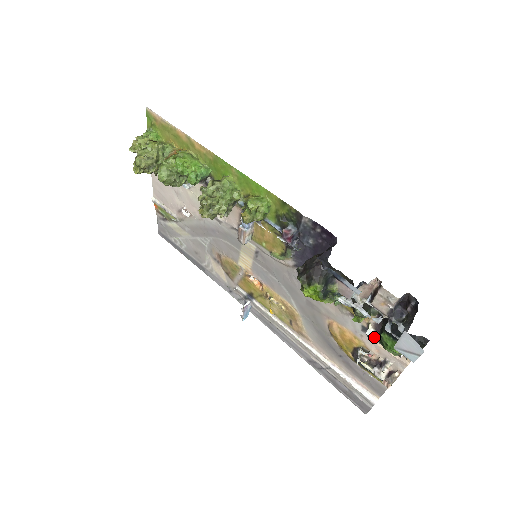
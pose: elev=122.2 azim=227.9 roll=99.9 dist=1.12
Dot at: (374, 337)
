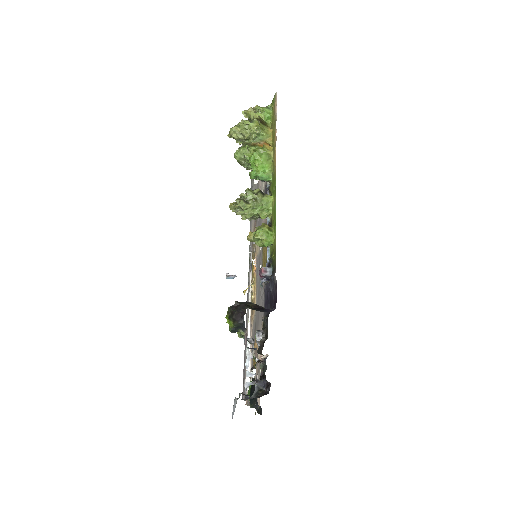
Dot at: occluded
